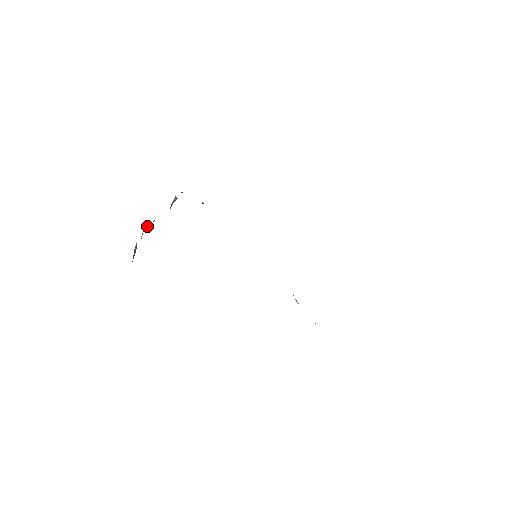
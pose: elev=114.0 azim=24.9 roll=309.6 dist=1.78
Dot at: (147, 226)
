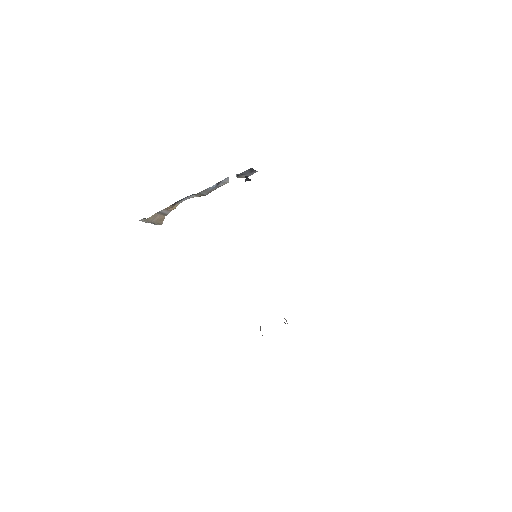
Dot at: (185, 198)
